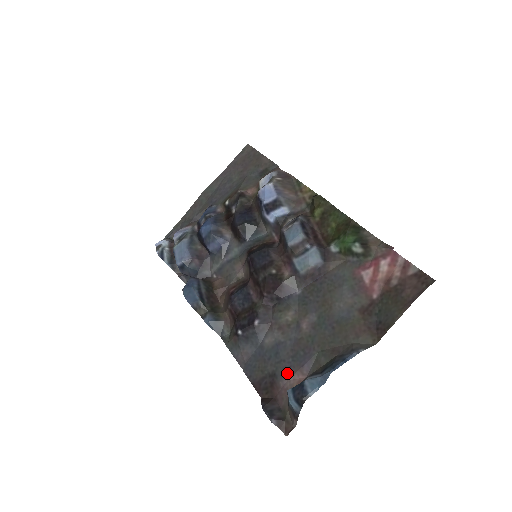
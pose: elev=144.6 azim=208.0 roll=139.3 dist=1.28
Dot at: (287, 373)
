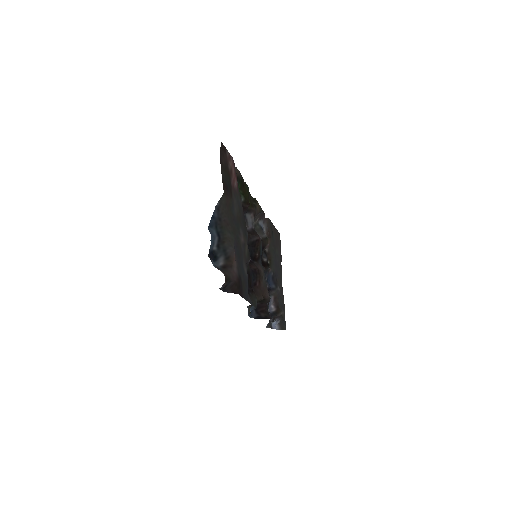
Dot at: (237, 266)
